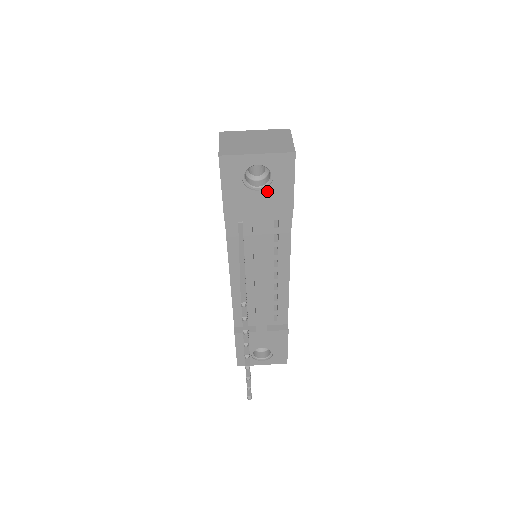
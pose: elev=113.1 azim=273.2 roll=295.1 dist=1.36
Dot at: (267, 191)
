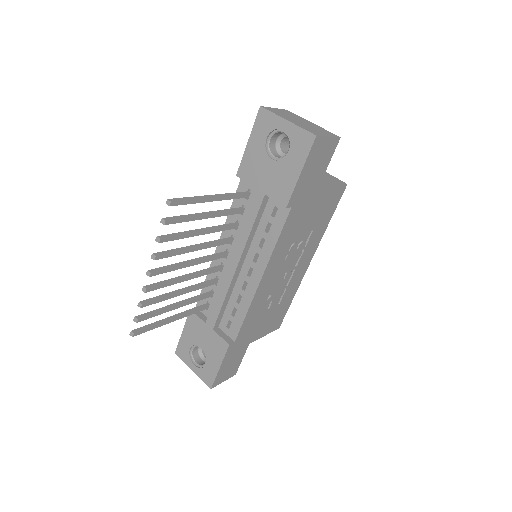
Dot at: (279, 164)
